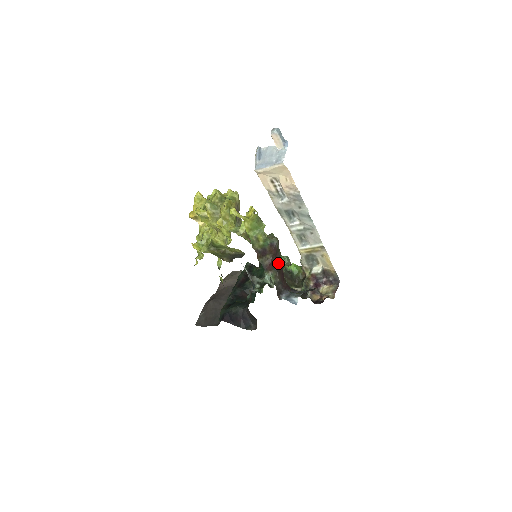
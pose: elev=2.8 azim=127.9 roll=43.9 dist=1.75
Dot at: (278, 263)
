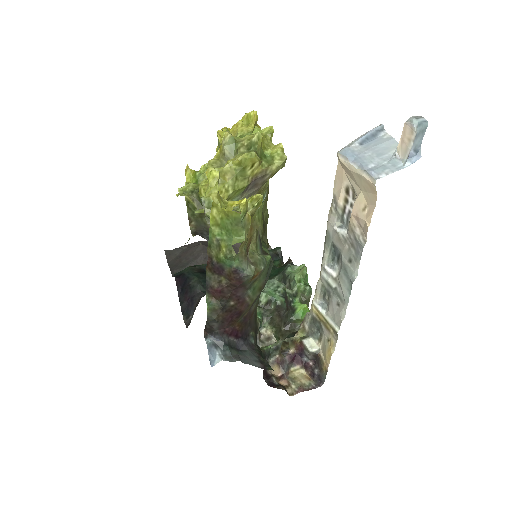
Dot at: (236, 298)
